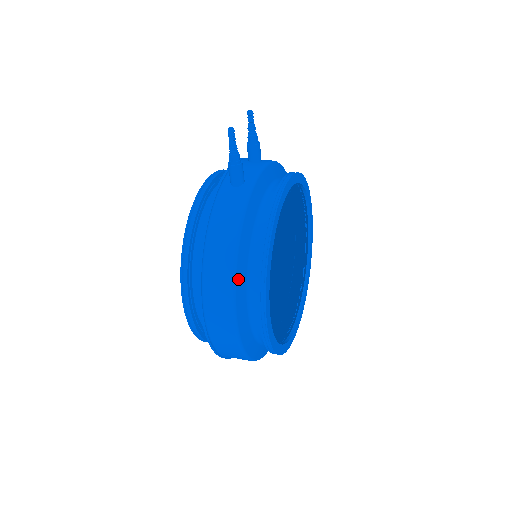
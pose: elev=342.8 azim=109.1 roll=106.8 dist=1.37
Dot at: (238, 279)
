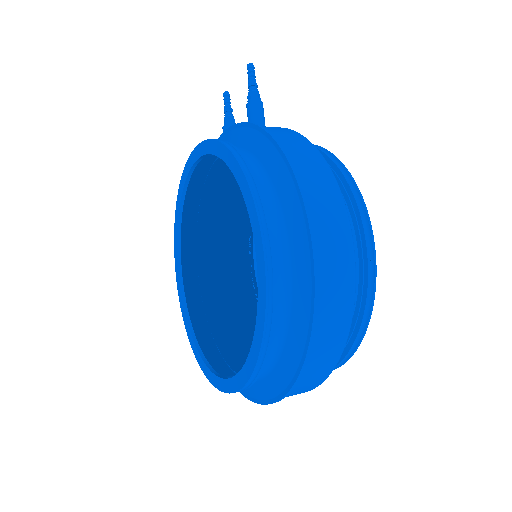
Dot at: occluded
